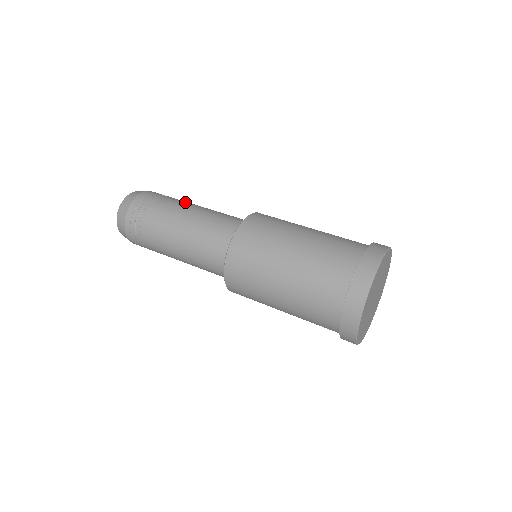
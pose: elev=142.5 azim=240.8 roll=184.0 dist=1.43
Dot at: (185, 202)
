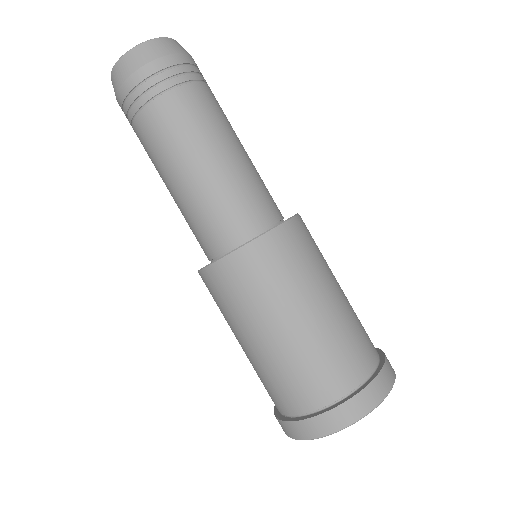
Dot at: (227, 119)
